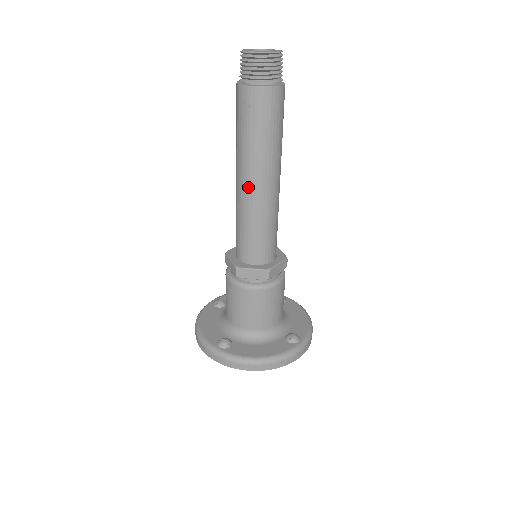
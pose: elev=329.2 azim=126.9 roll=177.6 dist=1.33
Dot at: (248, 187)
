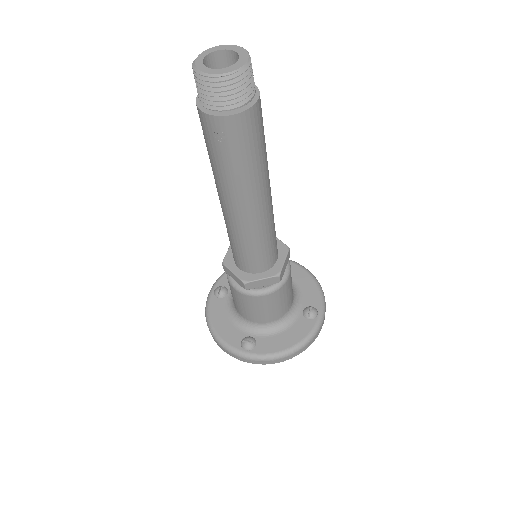
Dot at: (240, 213)
